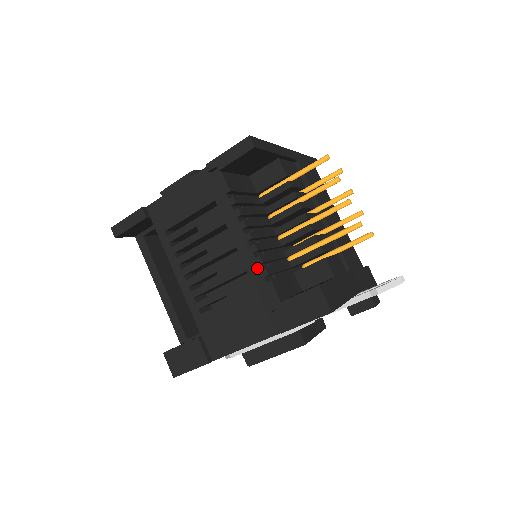
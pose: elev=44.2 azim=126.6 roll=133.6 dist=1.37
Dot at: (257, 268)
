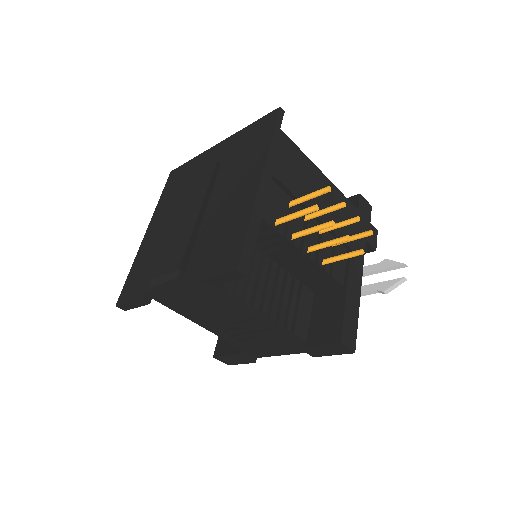
Dot at: (278, 328)
